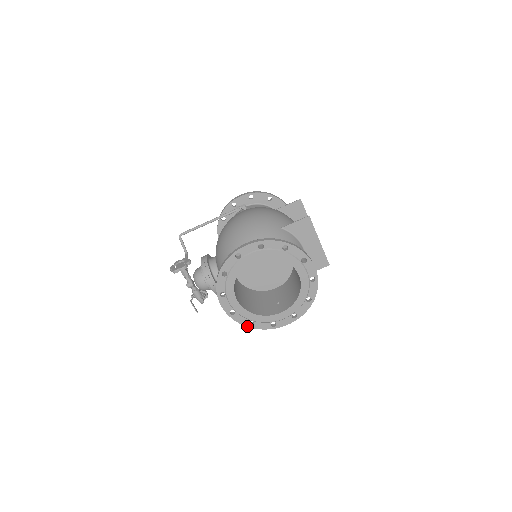
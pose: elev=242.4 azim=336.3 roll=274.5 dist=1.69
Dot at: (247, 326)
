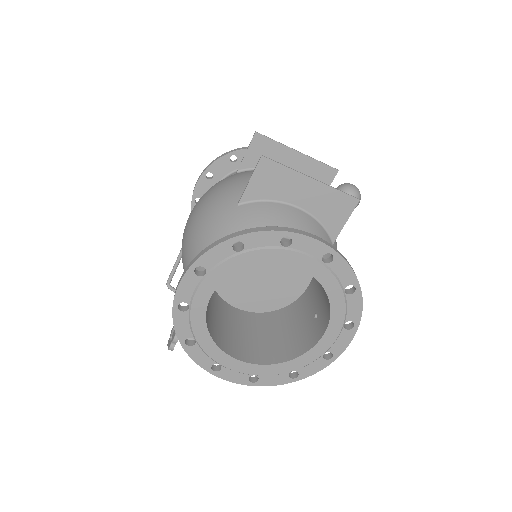
Dot at: (291, 382)
